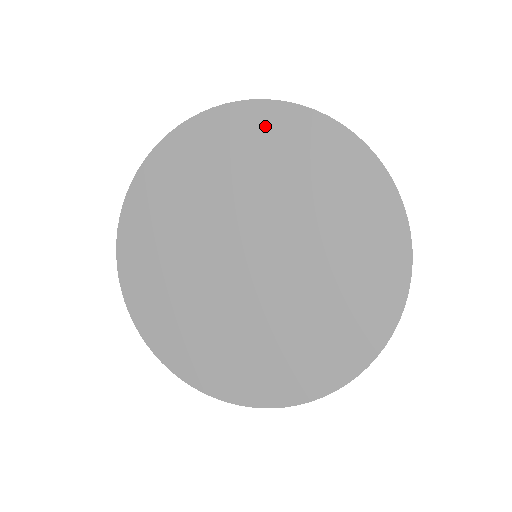
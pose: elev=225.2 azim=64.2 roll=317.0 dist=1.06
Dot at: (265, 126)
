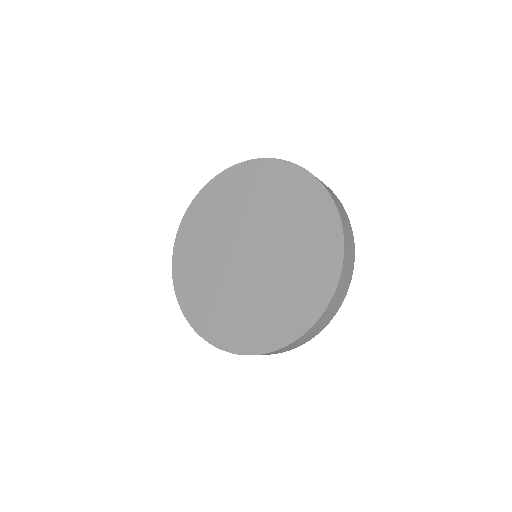
Dot at: (272, 174)
